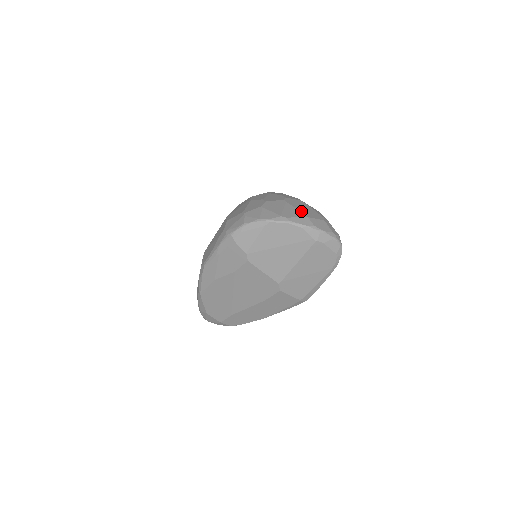
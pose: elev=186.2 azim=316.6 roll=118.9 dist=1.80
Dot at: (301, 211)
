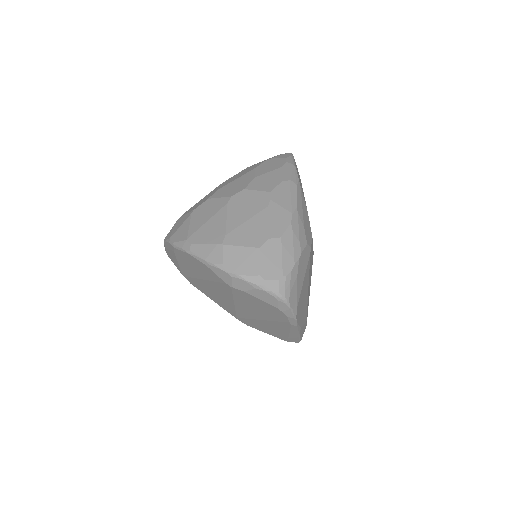
Dot at: (227, 228)
